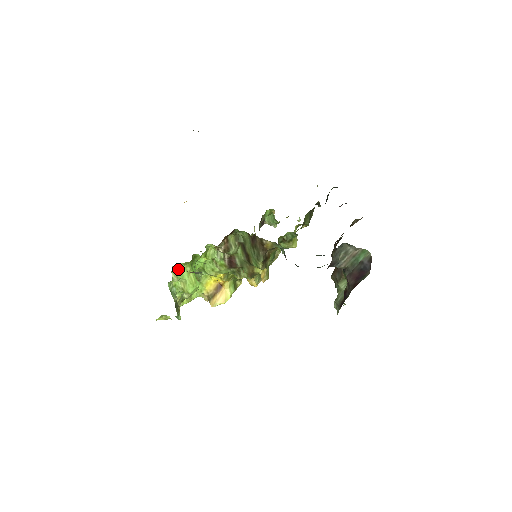
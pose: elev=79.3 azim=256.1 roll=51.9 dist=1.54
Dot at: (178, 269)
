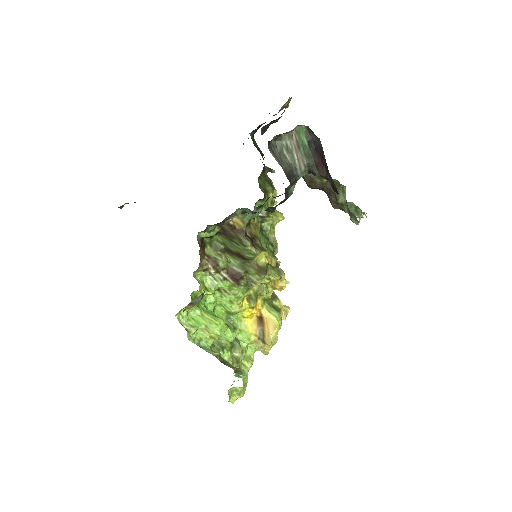
Dot at: (188, 319)
